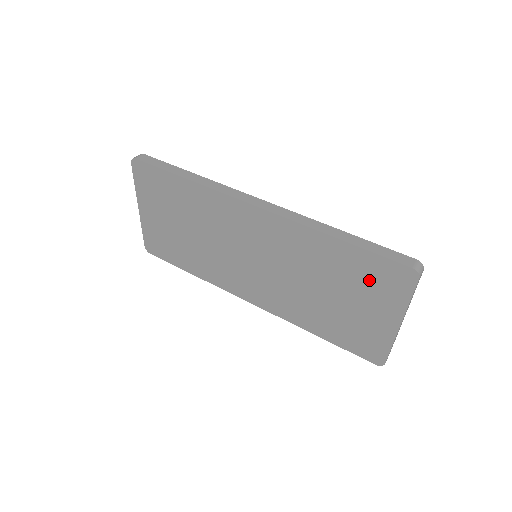
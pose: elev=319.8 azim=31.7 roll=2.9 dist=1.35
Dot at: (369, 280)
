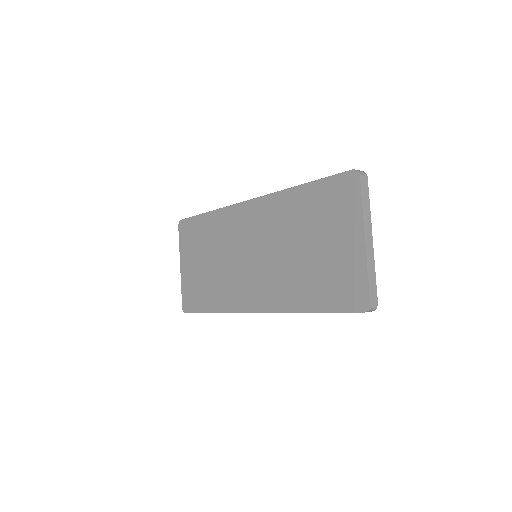
Dot at: (329, 207)
